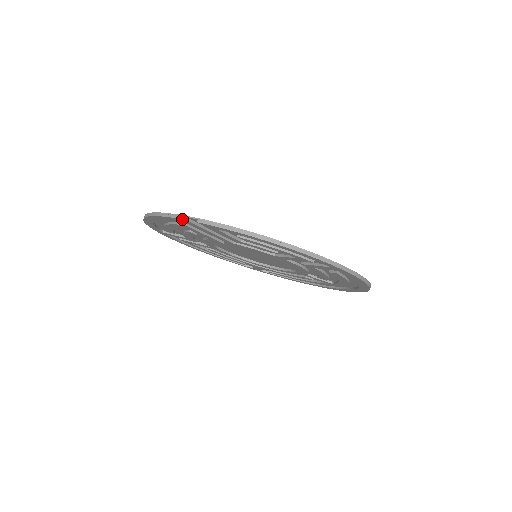
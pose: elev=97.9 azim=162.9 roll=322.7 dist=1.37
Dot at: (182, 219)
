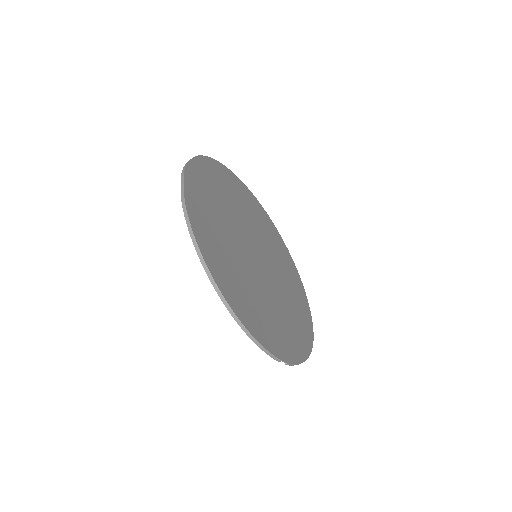
Dot at: occluded
